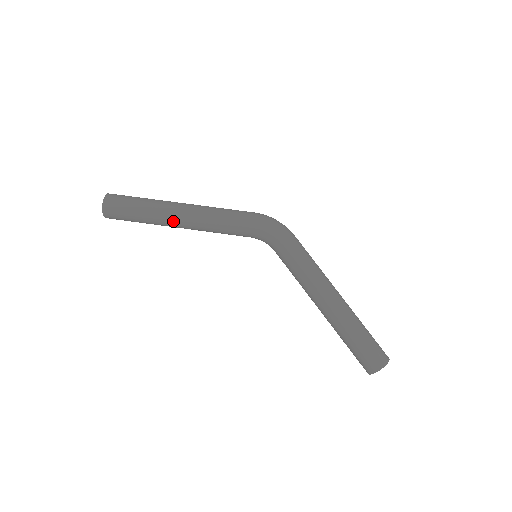
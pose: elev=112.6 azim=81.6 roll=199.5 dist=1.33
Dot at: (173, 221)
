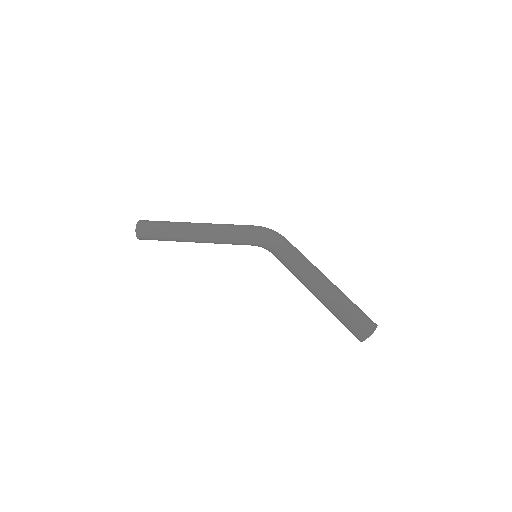
Dot at: (190, 233)
